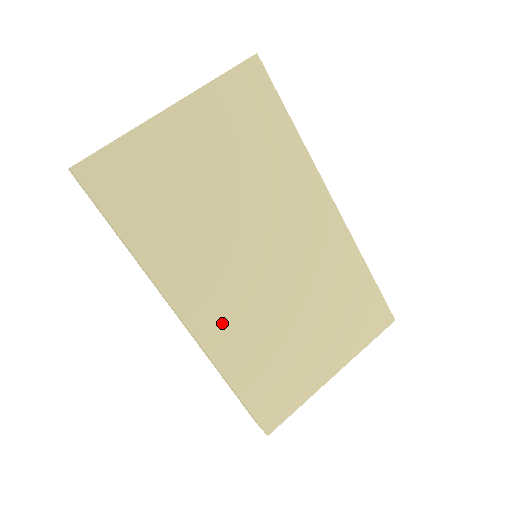
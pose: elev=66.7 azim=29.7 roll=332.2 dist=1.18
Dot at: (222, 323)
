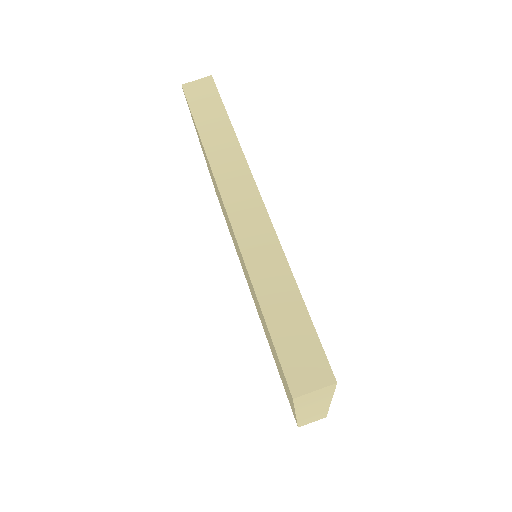
Dot at: occluded
